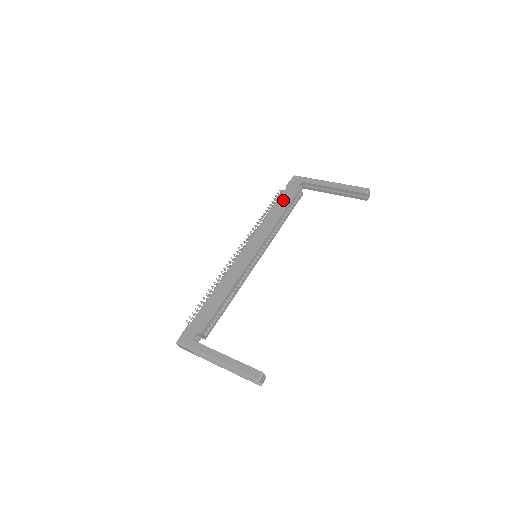
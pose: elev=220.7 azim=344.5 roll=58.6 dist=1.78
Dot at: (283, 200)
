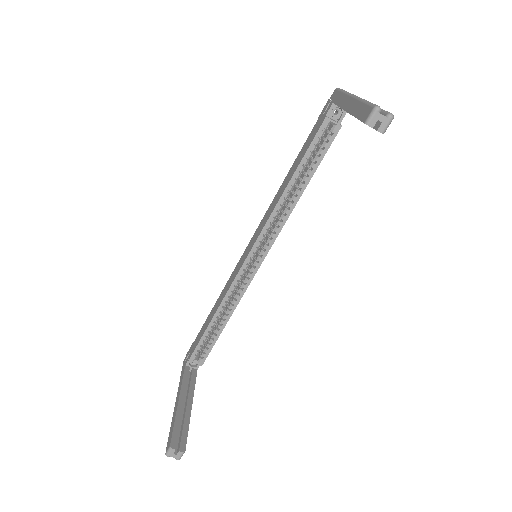
Dot at: (302, 150)
